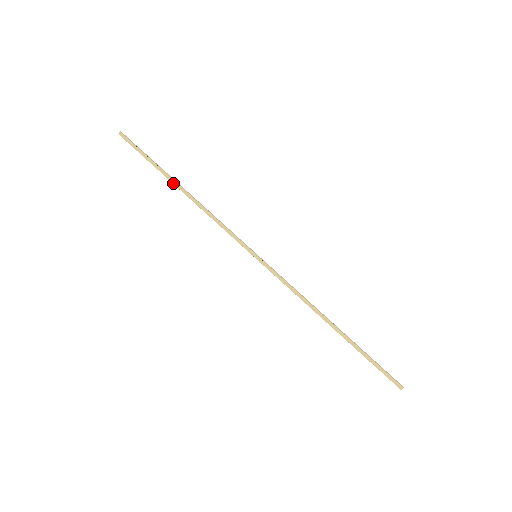
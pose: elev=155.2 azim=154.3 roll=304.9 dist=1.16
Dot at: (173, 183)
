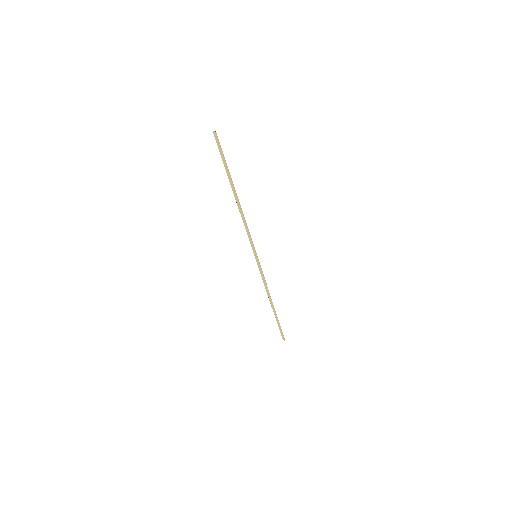
Dot at: (232, 189)
